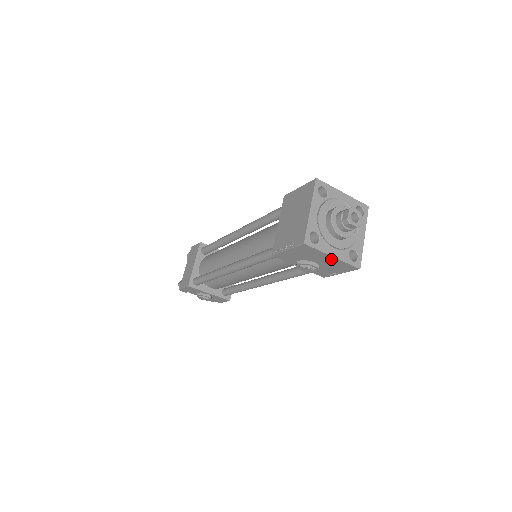
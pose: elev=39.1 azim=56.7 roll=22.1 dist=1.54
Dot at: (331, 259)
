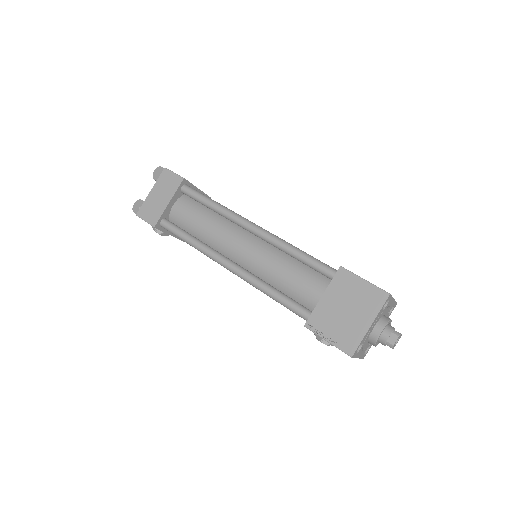
Dot at: occluded
